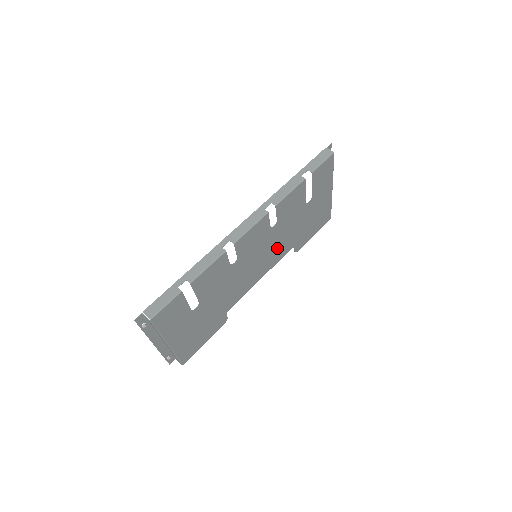
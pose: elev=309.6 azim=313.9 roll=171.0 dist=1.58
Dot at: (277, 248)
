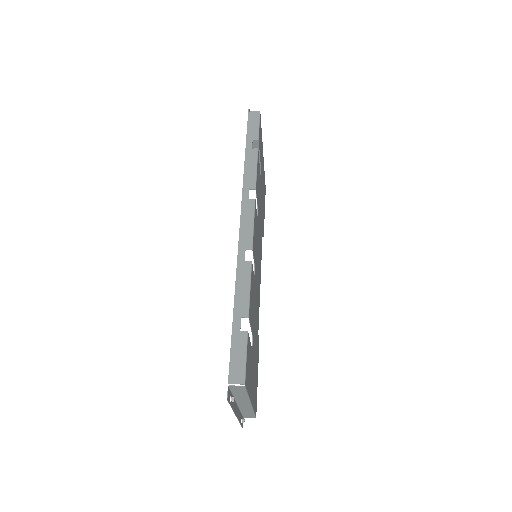
Dot at: (260, 239)
